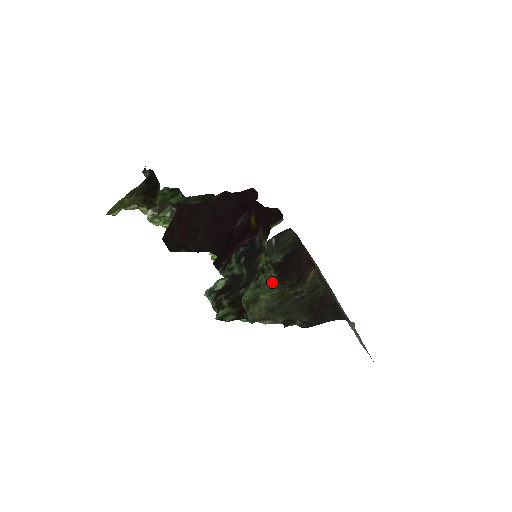
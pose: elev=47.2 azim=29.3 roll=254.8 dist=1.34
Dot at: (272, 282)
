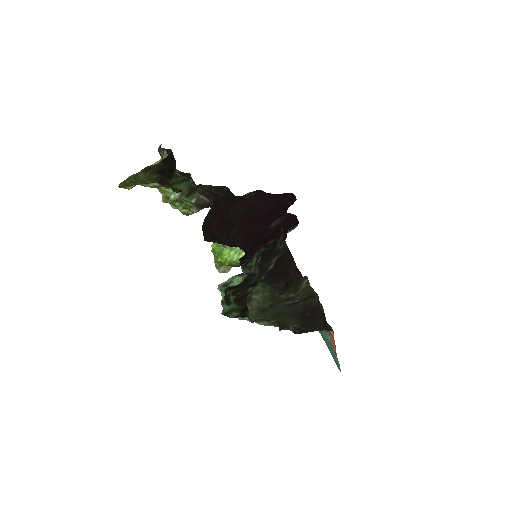
Dot at: (263, 283)
